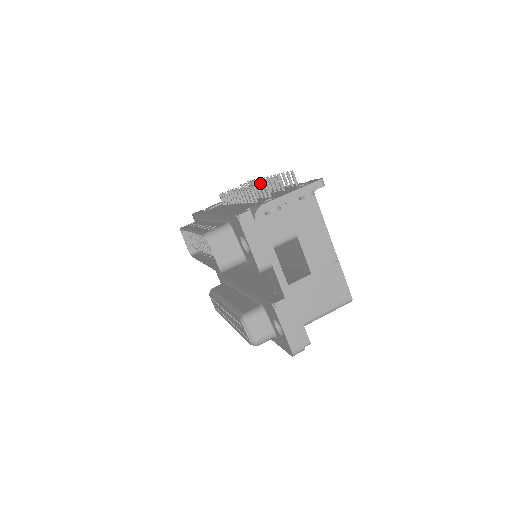
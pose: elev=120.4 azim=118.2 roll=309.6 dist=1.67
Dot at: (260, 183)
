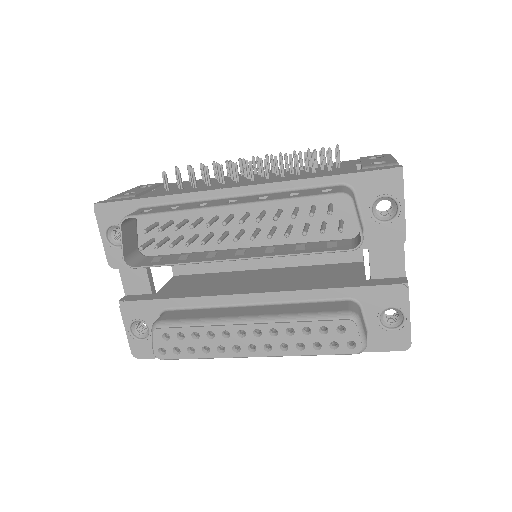
Dot at: occluded
